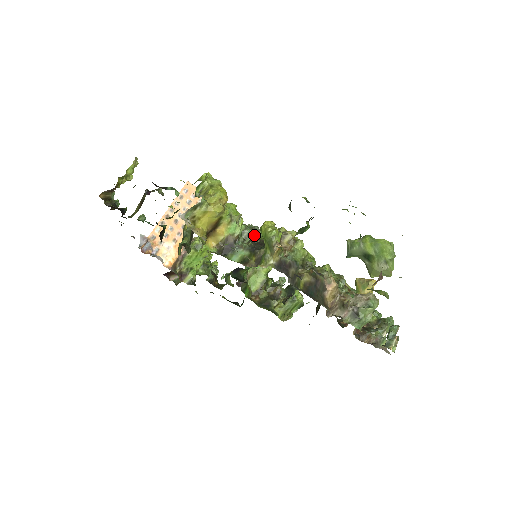
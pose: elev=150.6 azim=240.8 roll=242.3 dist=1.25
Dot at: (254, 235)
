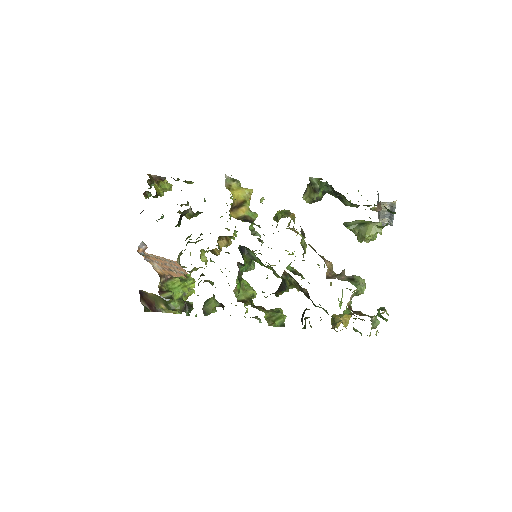
Dot at: (260, 237)
